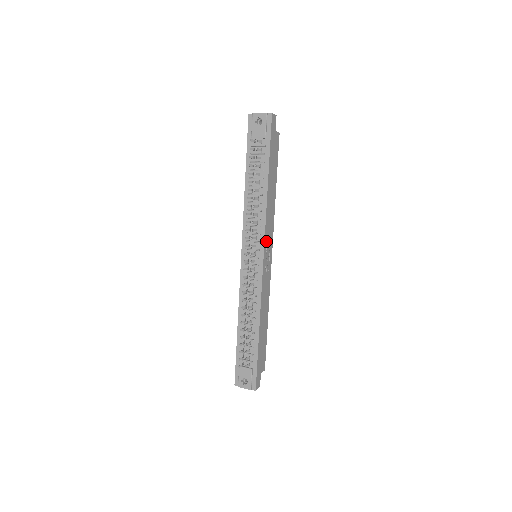
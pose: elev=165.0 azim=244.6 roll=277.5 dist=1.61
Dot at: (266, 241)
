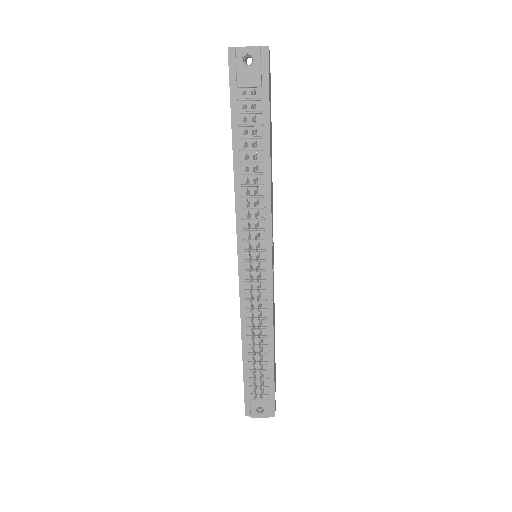
Dot at: (272, 236)
